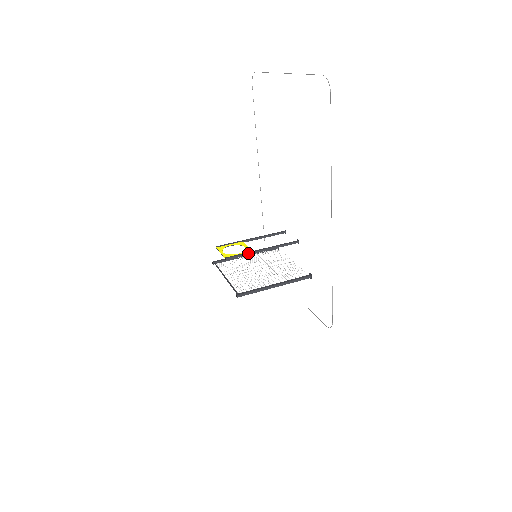
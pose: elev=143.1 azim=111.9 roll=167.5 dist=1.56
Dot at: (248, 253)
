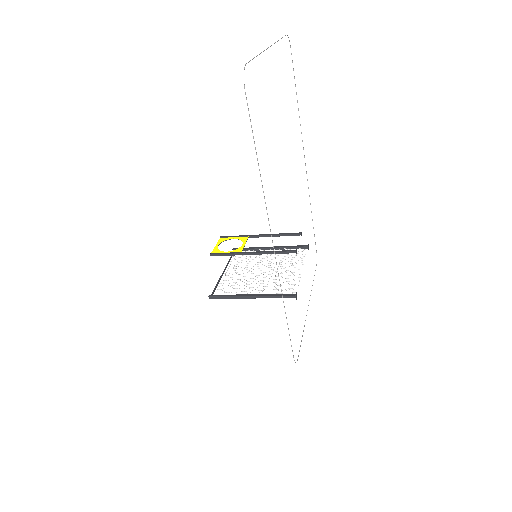
Dot at: (235, 253)
